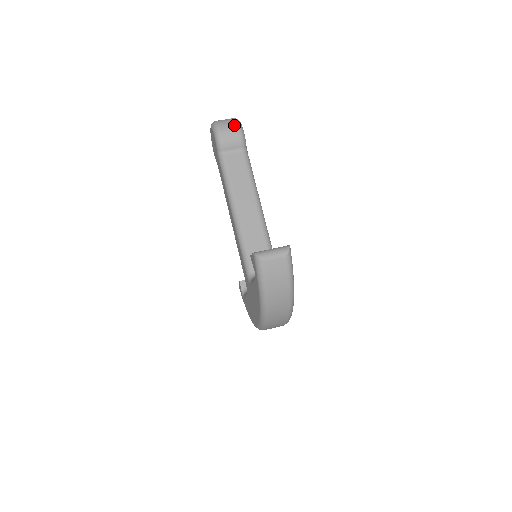
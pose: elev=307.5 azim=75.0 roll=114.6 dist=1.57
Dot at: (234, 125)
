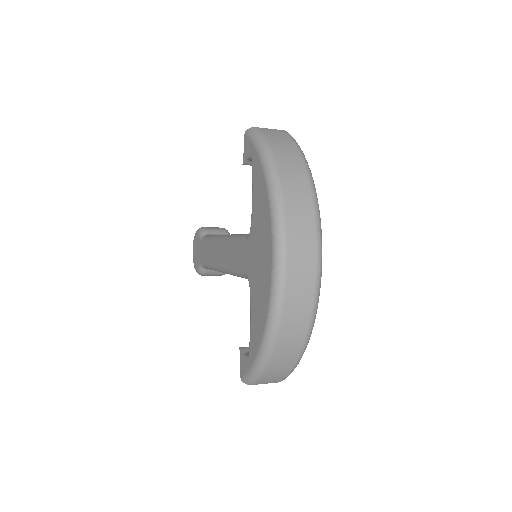
Dot at: occluded
